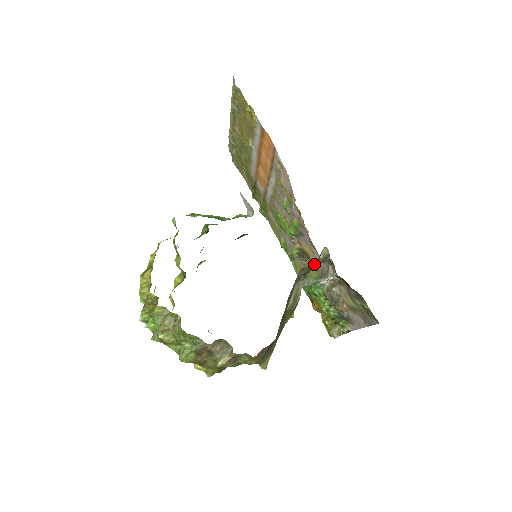
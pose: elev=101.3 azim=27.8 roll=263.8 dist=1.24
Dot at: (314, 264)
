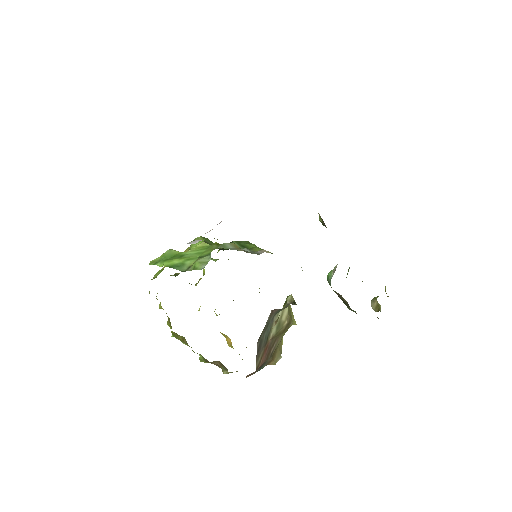
Dot at: occluded
